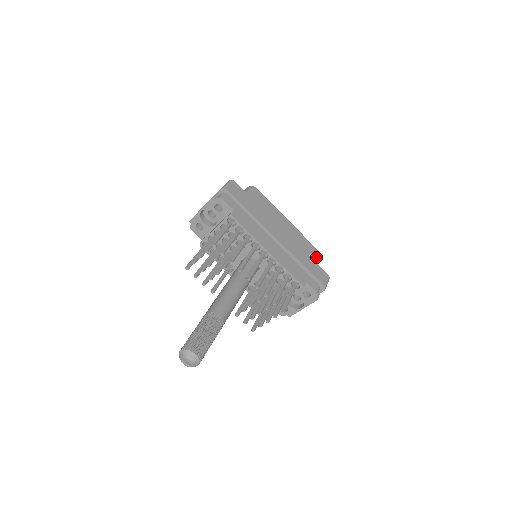
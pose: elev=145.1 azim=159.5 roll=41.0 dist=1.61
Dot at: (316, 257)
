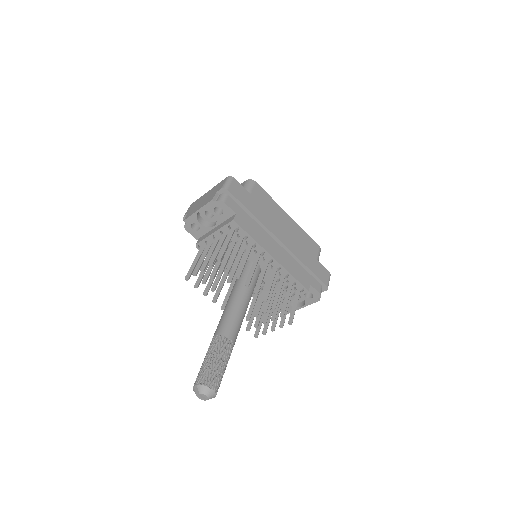
Dot at: (317, 254)
